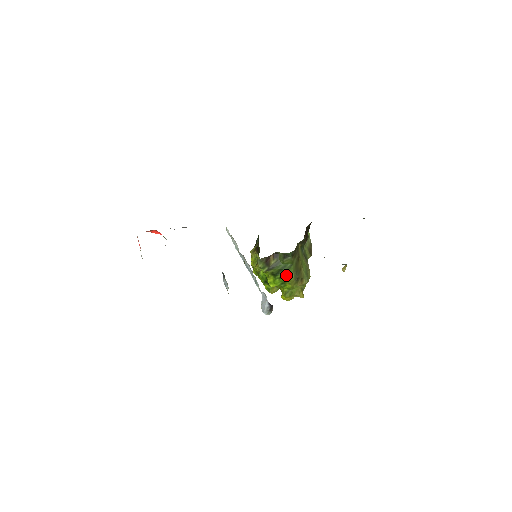
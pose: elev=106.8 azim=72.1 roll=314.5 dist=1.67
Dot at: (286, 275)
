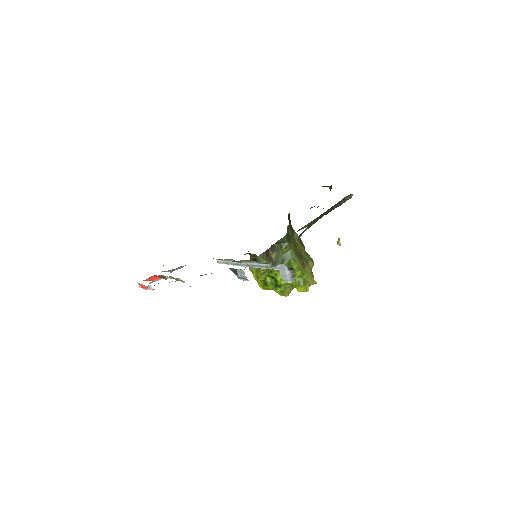
Dot at: (291, 262)
